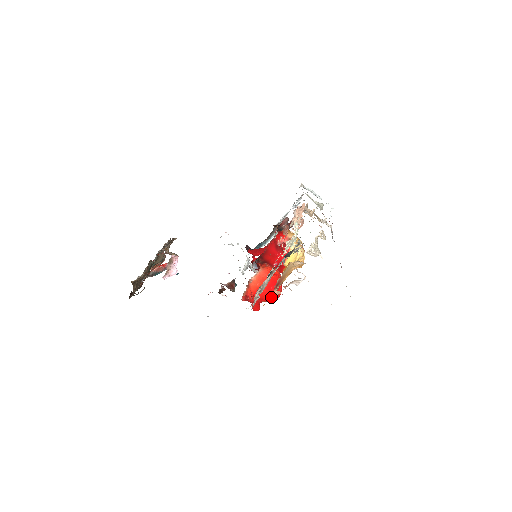
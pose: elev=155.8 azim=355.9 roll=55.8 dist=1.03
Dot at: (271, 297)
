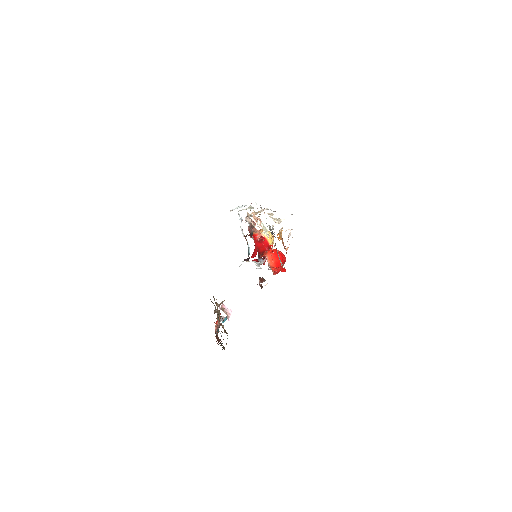
Dot at: (283, 261)
